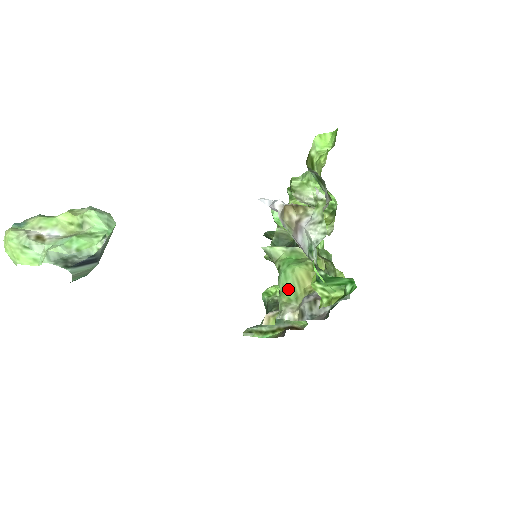
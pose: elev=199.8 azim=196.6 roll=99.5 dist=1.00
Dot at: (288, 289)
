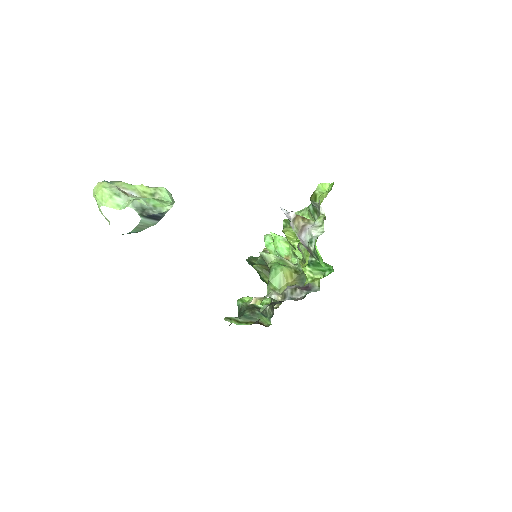
Dot at: (275, 281)
